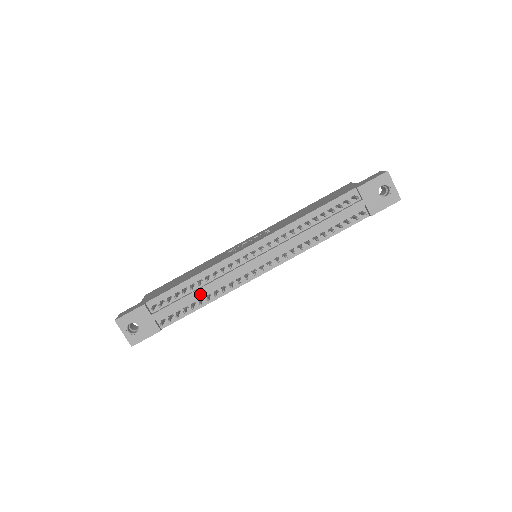
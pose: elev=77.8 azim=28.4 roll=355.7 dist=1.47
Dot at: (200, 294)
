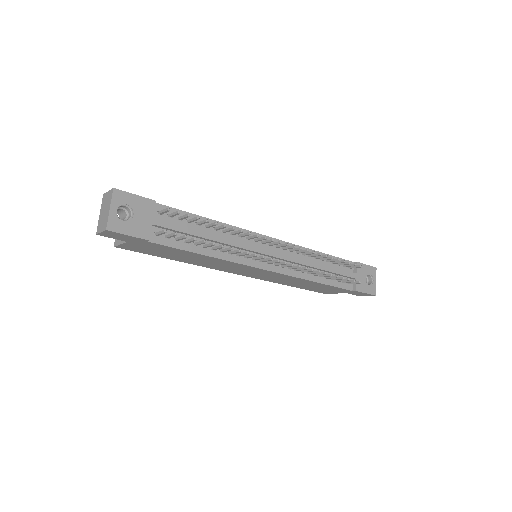
Dot at: (211, 239)
